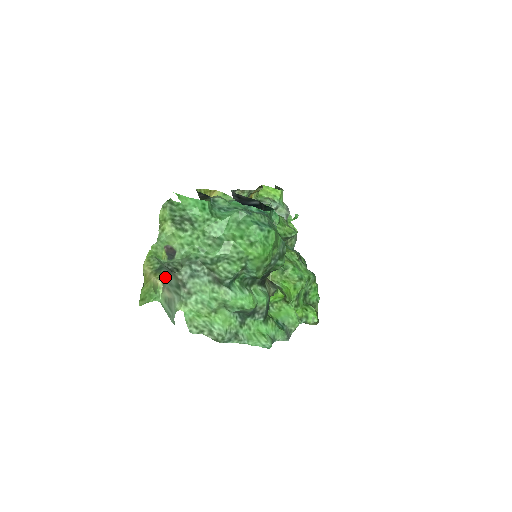
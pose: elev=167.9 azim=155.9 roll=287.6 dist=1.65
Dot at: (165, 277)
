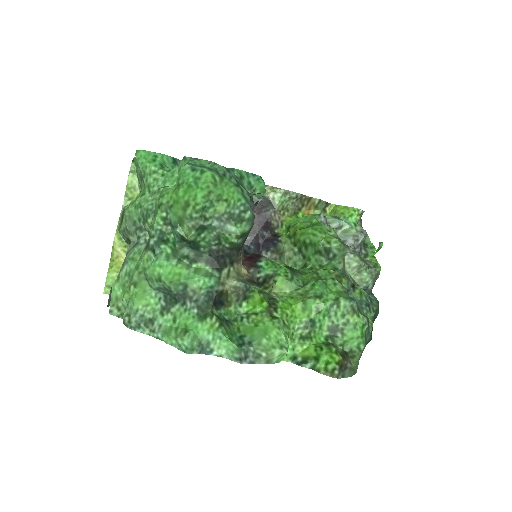
Dot at: occluded
